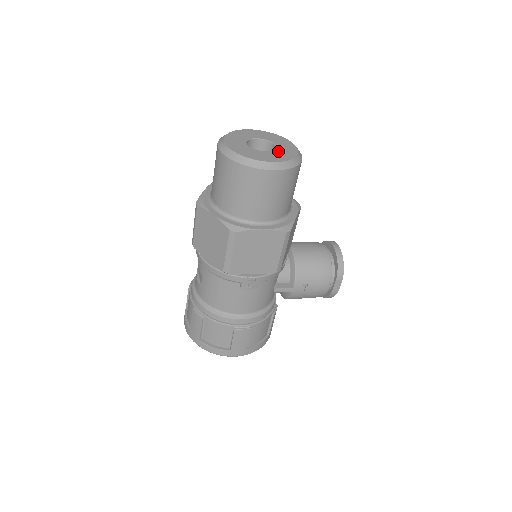
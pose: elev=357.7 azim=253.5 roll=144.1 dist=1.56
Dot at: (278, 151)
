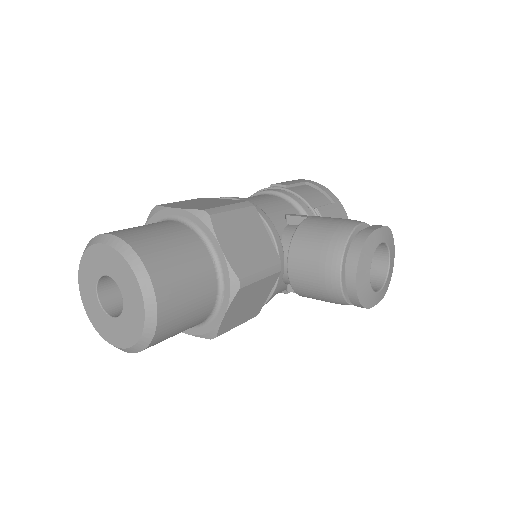
Dot at: (123, 319)
